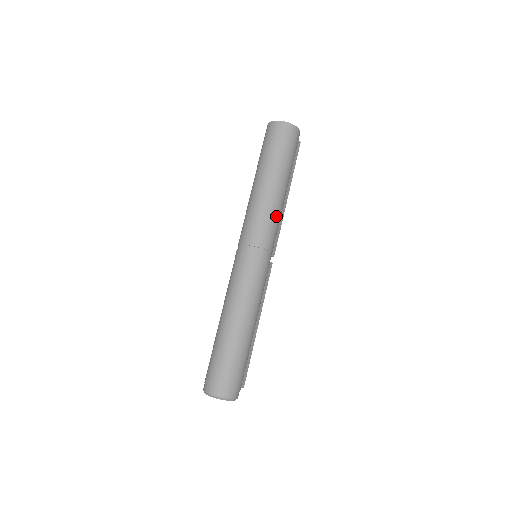
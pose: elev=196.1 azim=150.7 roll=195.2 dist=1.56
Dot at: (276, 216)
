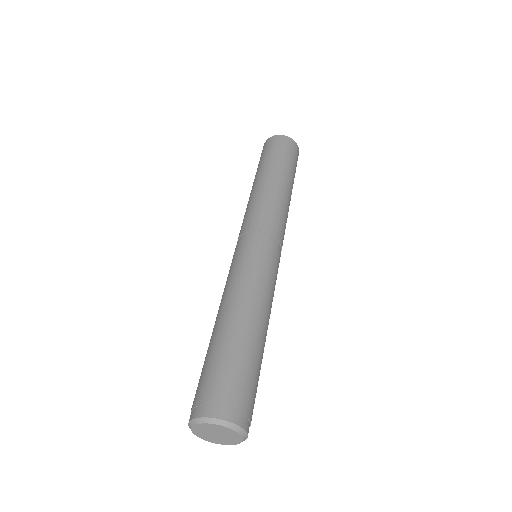
Dot at: occluded
